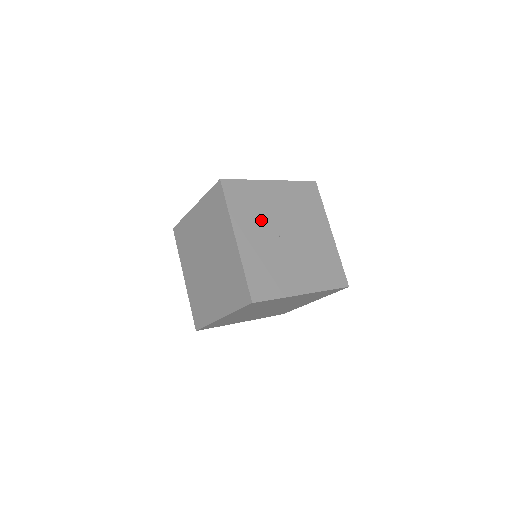
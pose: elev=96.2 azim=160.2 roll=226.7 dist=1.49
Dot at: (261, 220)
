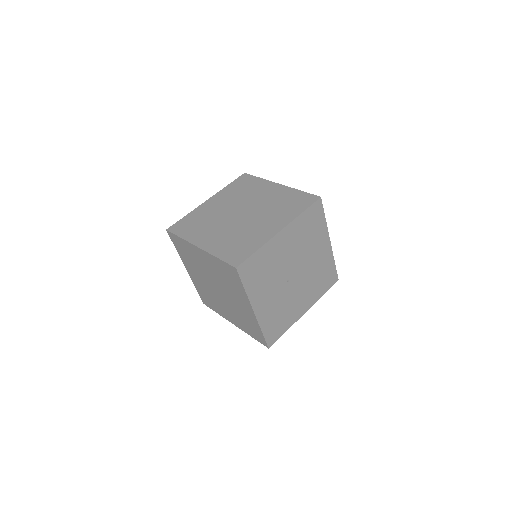
Dot at: (273, 279)
